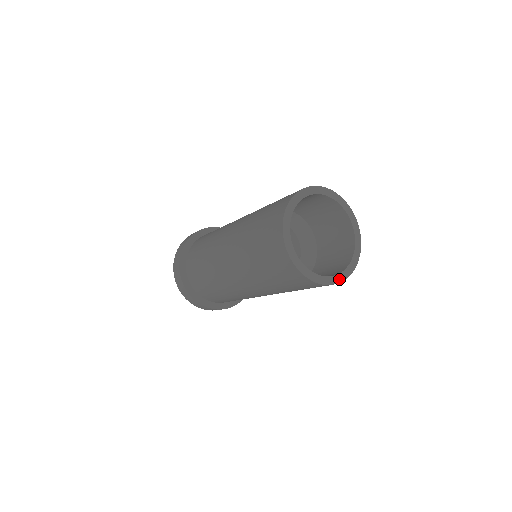
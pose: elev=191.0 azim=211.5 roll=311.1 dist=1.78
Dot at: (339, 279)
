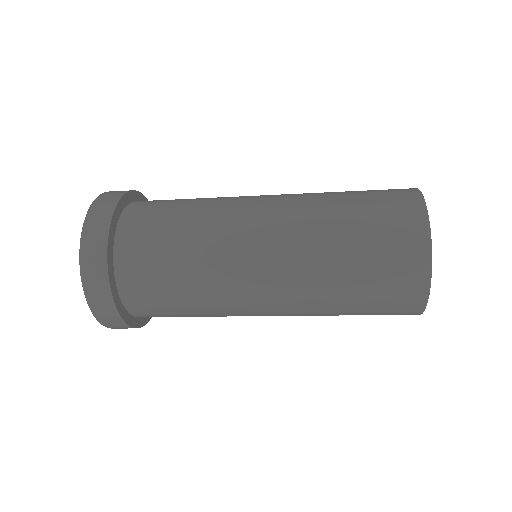
Dot at: occluded
